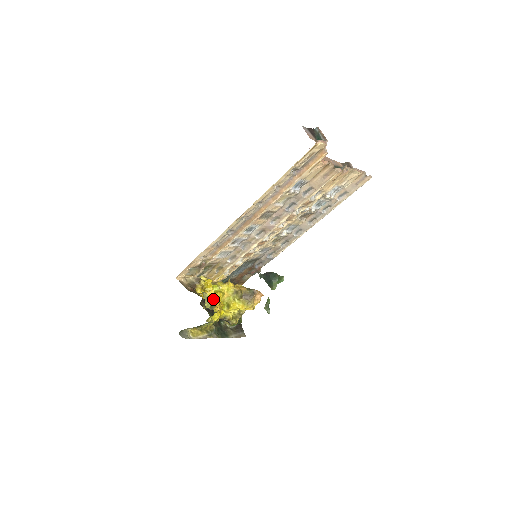
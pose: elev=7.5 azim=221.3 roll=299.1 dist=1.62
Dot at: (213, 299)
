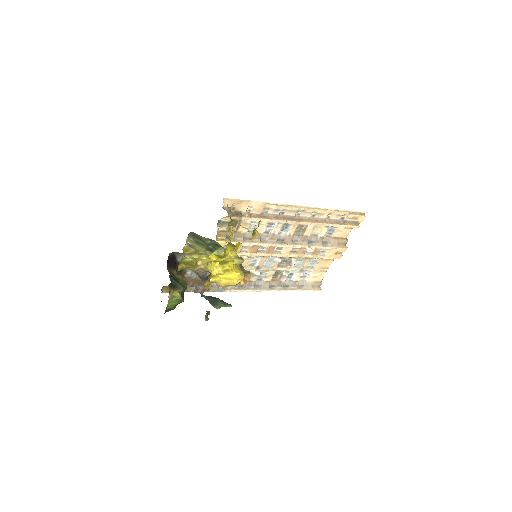
Dot at: (255, 230)
